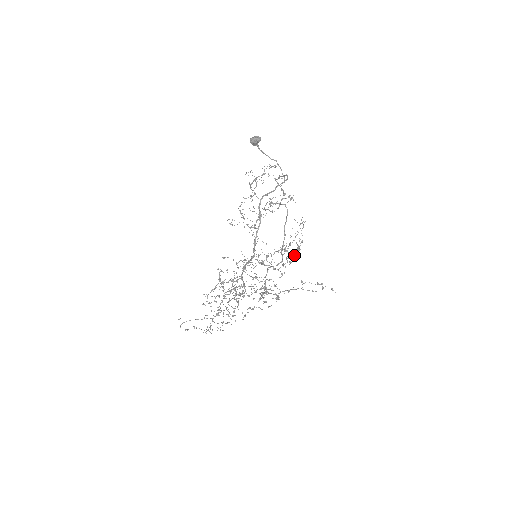
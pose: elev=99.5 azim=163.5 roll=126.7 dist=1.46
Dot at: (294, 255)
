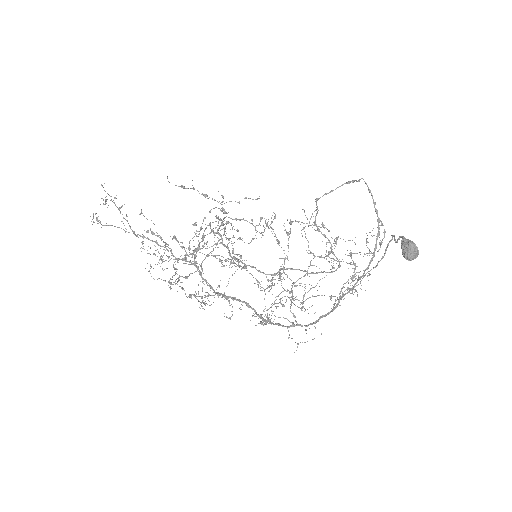
Dot at: occluded
